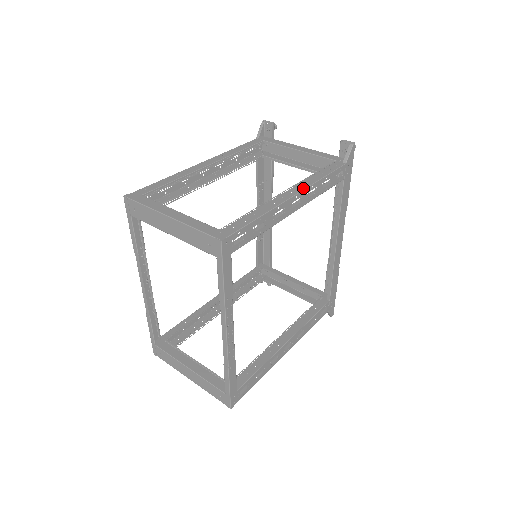
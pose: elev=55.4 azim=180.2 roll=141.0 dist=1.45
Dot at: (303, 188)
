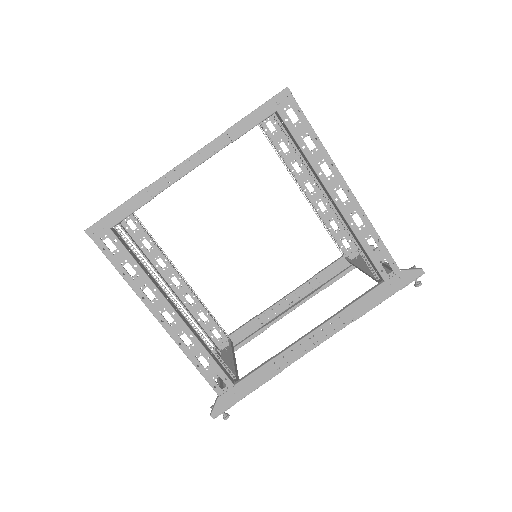
Dot at: (358, 202)
